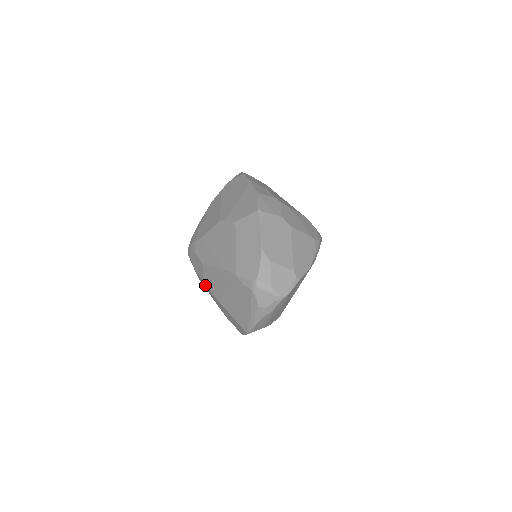
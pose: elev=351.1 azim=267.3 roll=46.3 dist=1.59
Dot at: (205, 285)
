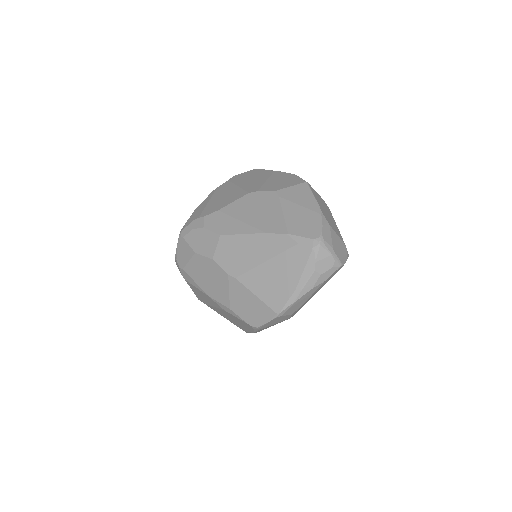
Dot at: (211, 266)
